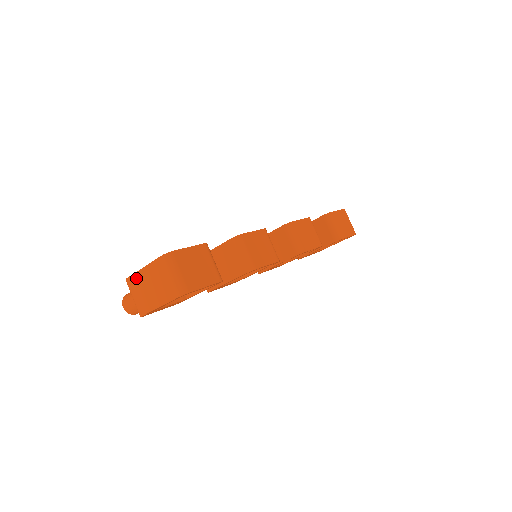
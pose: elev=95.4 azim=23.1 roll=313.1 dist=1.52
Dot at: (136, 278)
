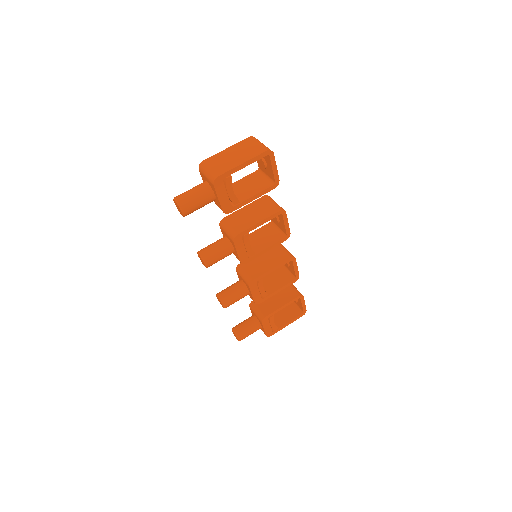
Dot at: (217, 156)
